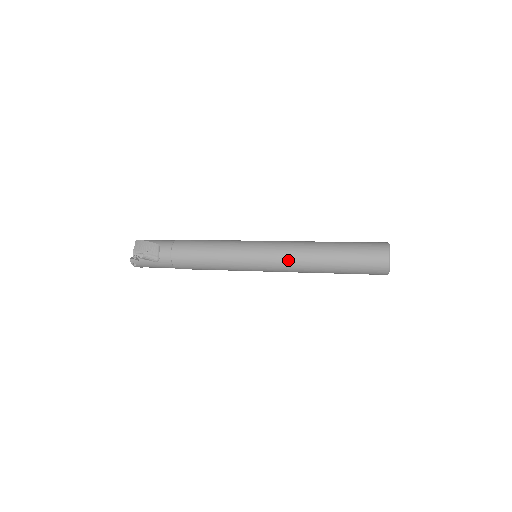
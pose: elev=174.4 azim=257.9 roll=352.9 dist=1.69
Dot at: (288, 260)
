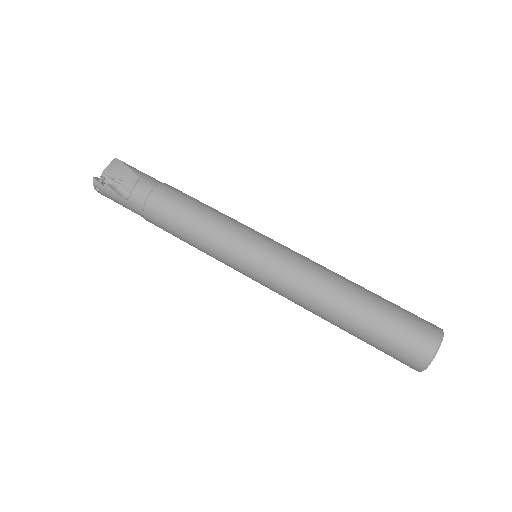
Dot at: (295, 284)
